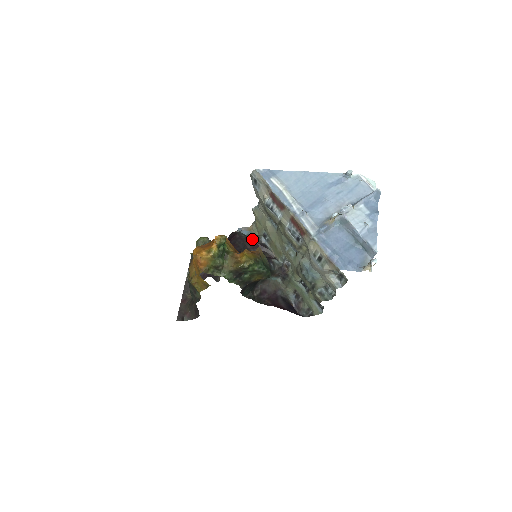
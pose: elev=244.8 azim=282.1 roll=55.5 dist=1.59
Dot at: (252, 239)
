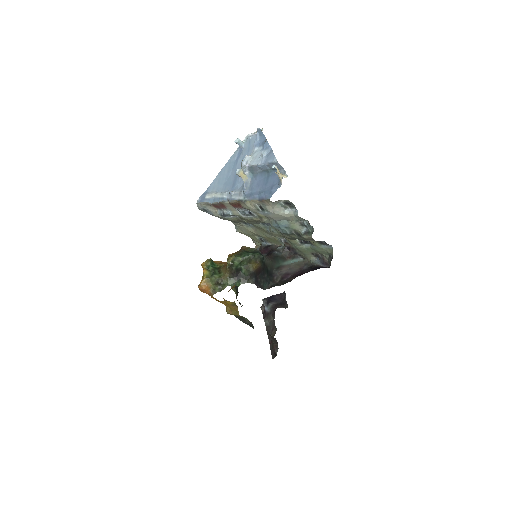
Dot at: occluded
